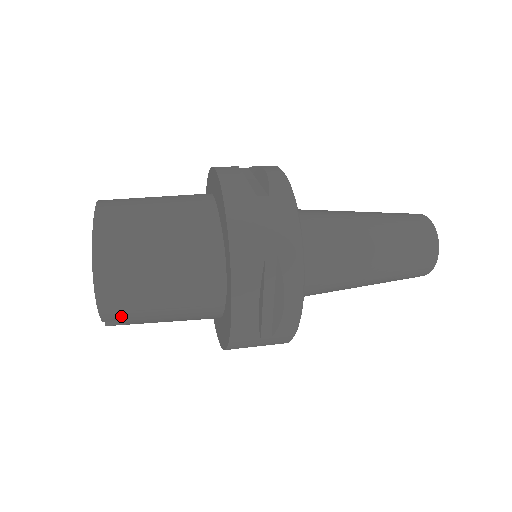
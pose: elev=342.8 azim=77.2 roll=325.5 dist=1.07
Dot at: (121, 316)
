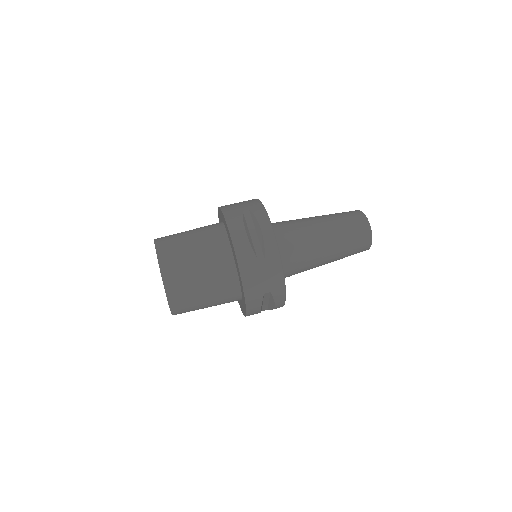
Dot at: occluded
